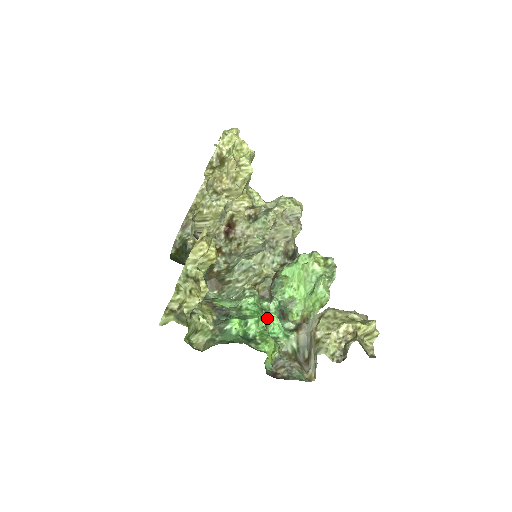
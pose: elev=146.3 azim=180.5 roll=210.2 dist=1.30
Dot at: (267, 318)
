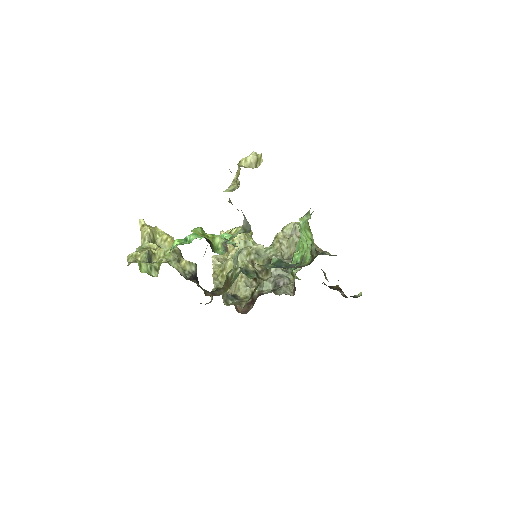
Dot at: occluded
